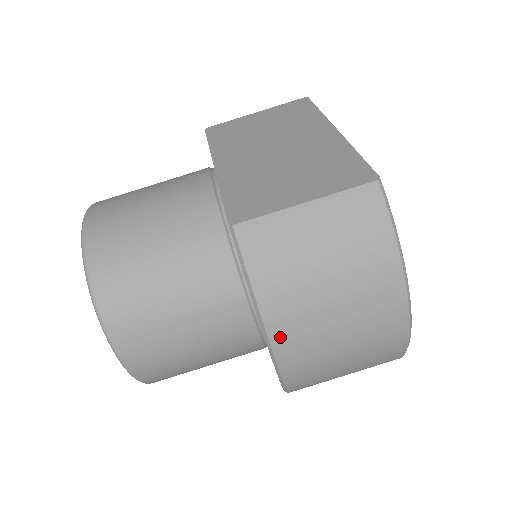
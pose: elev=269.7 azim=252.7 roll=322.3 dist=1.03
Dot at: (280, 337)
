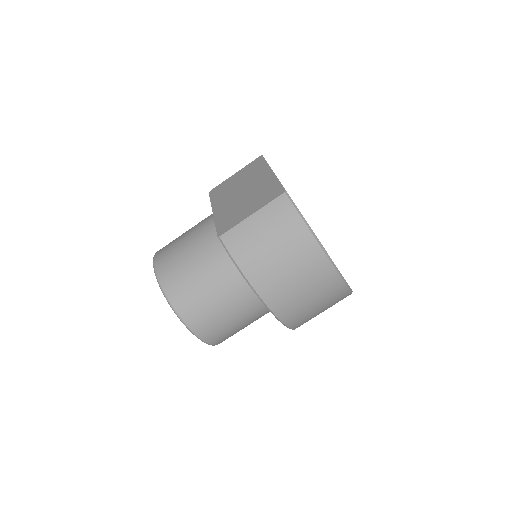
Dot at: (260, 288)
